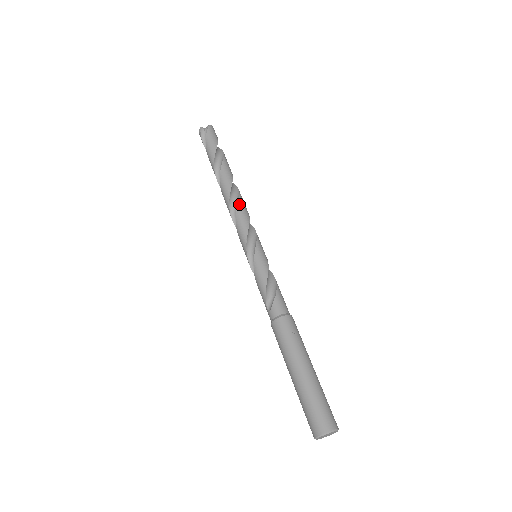
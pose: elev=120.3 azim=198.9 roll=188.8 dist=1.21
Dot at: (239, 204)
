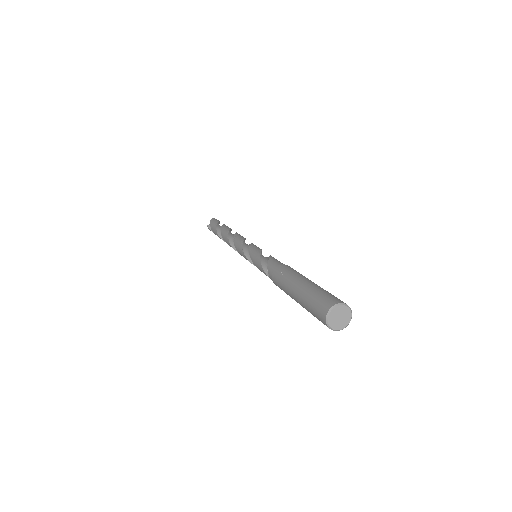
Dot at: (234, 238)
